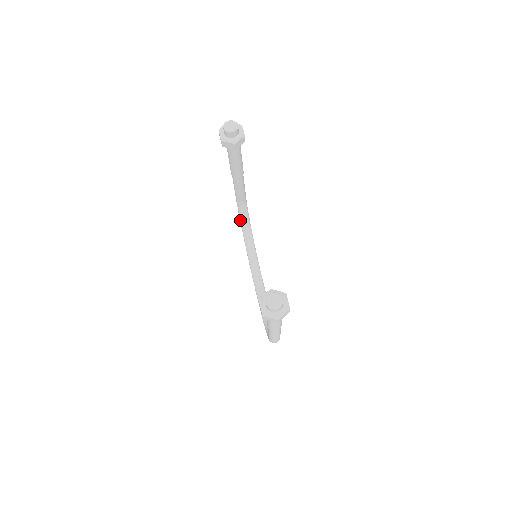
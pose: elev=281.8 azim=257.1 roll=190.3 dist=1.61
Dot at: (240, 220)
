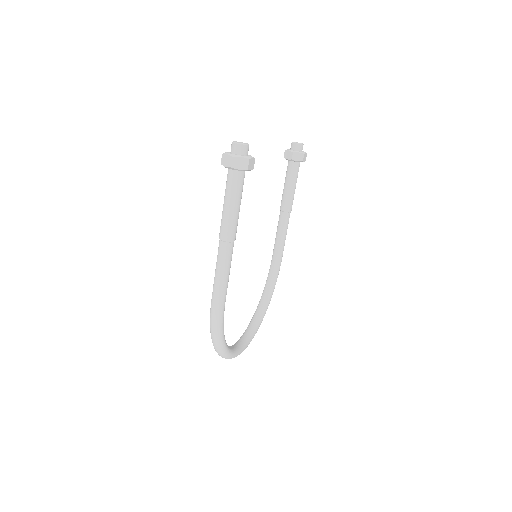
Dot at: occluded
